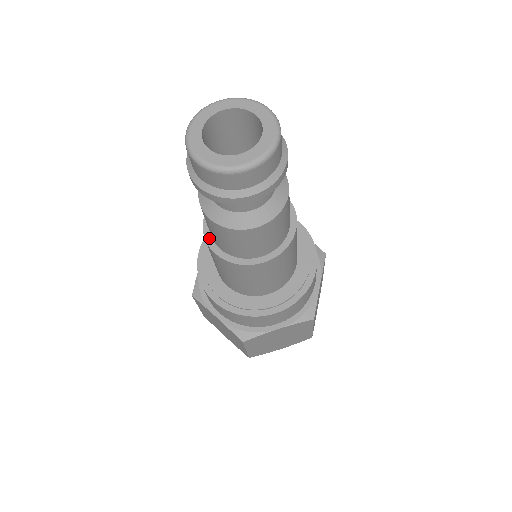
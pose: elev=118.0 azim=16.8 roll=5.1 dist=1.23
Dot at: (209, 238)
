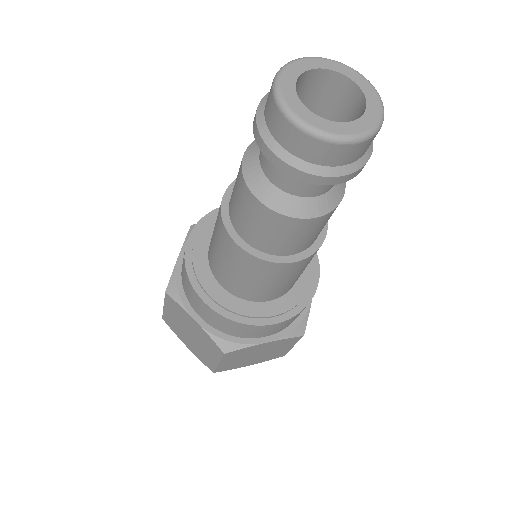
Dot at: (269, 257)
